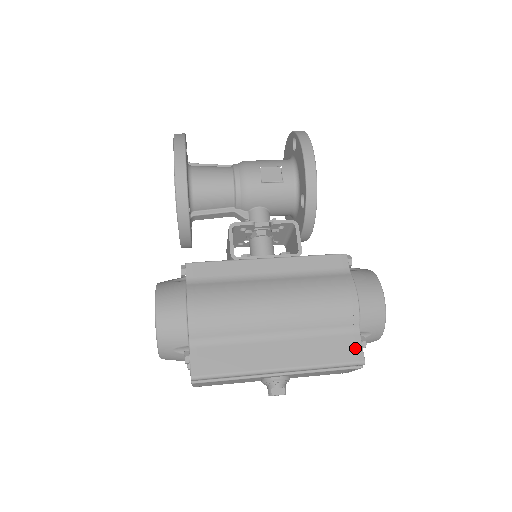
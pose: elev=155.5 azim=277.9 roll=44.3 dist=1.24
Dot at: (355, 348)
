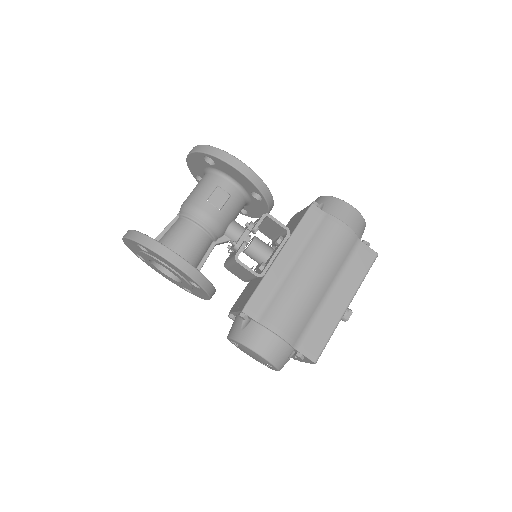
Dot at: (367, 252)
